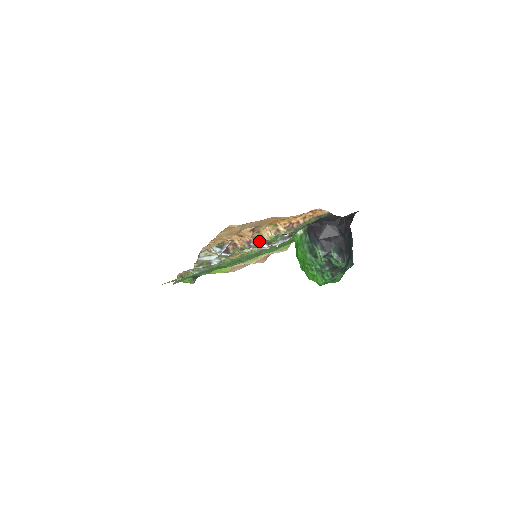
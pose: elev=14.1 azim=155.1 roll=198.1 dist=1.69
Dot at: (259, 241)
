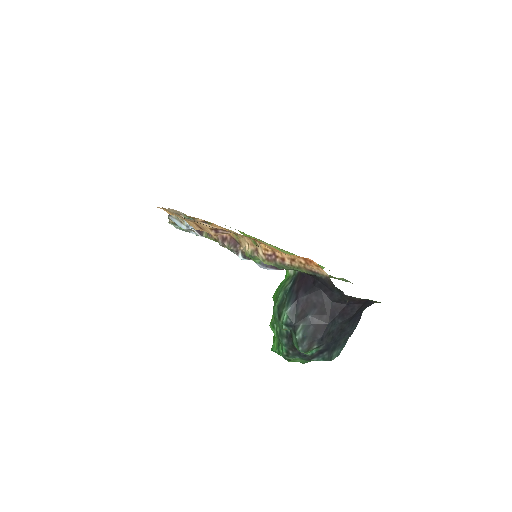
Dot at: (236, 246)
